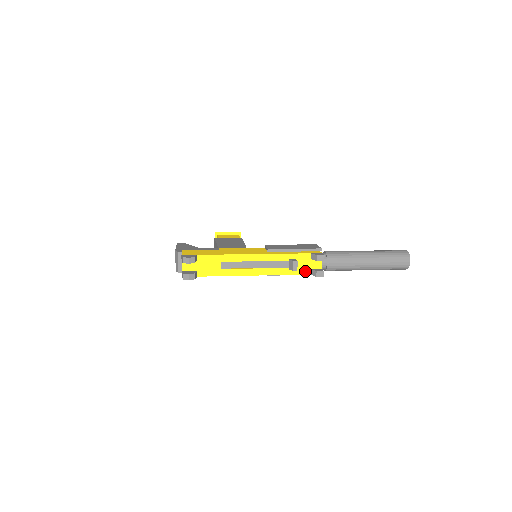
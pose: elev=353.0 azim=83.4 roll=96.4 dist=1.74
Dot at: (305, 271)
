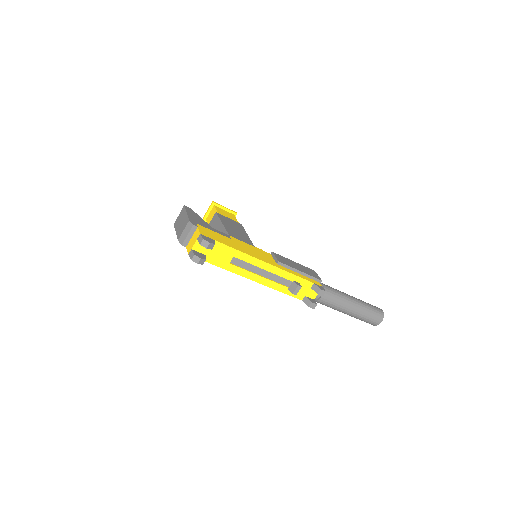
Dot at: (300, 296)
